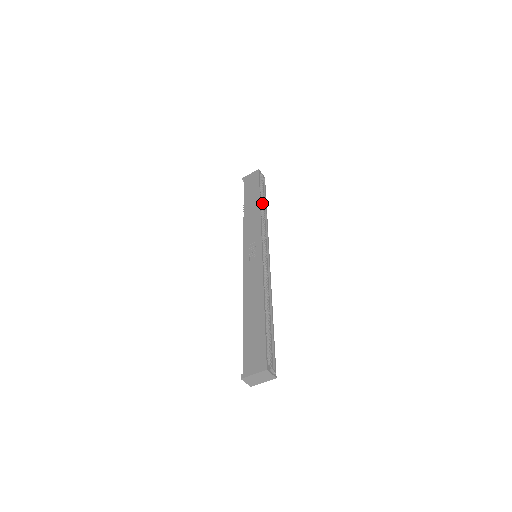
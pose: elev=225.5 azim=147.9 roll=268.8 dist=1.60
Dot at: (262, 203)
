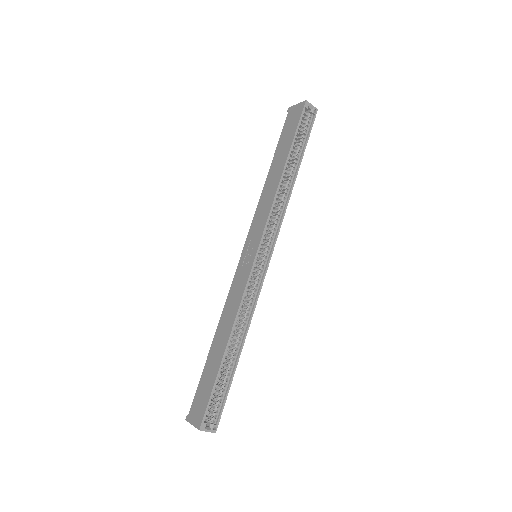
Dot at: (292, 165)
